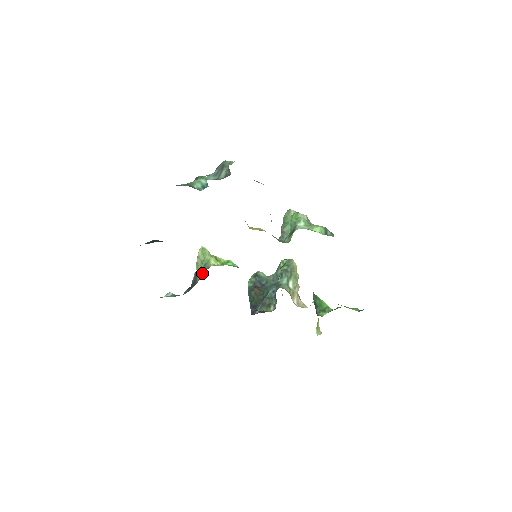
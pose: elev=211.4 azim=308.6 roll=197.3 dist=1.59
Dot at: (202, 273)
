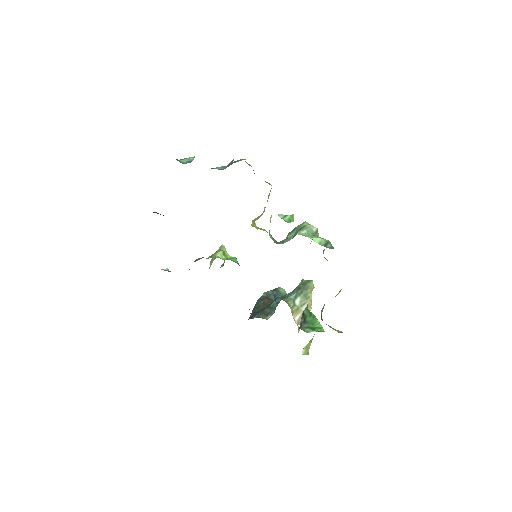
Dot at: (200, 258)
